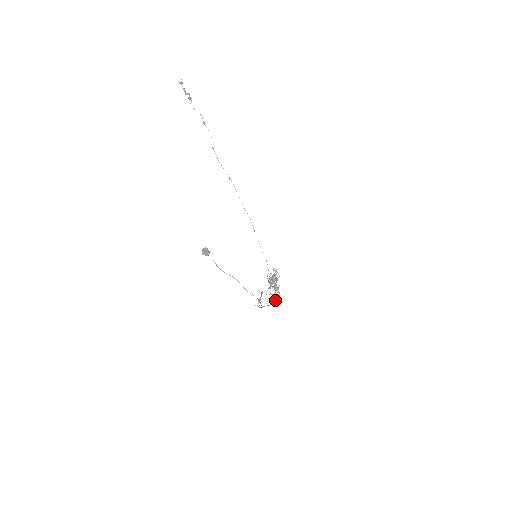
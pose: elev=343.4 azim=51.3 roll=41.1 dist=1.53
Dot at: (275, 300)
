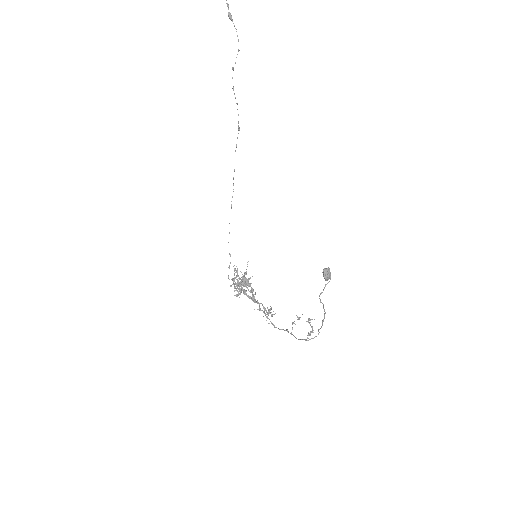
Dot at: (266, 317)
